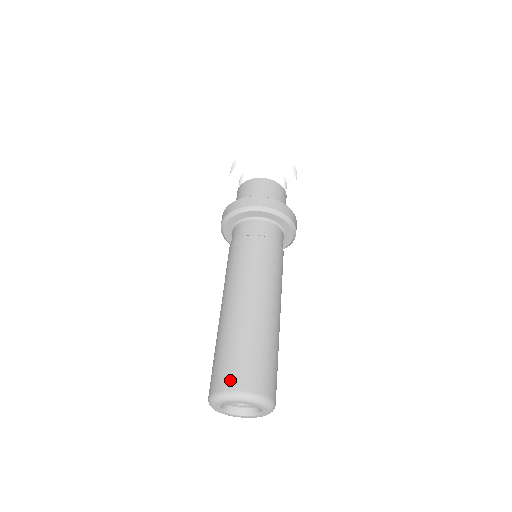
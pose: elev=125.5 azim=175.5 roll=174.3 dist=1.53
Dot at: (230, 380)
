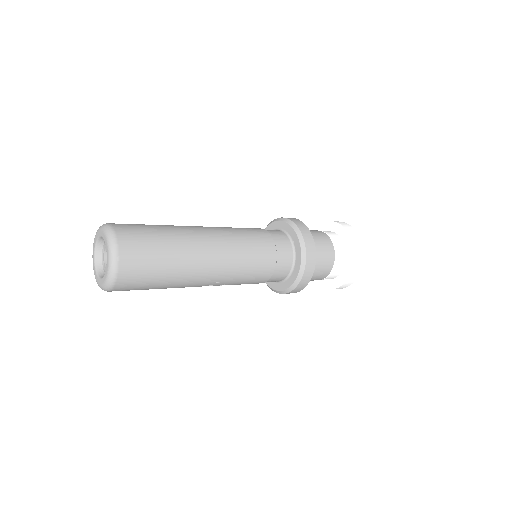
Dot at: occluded
